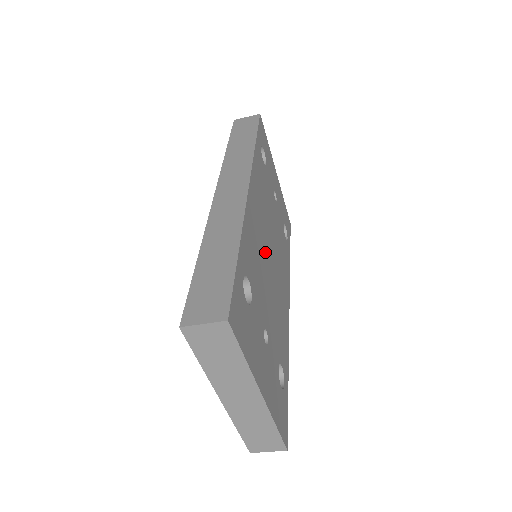
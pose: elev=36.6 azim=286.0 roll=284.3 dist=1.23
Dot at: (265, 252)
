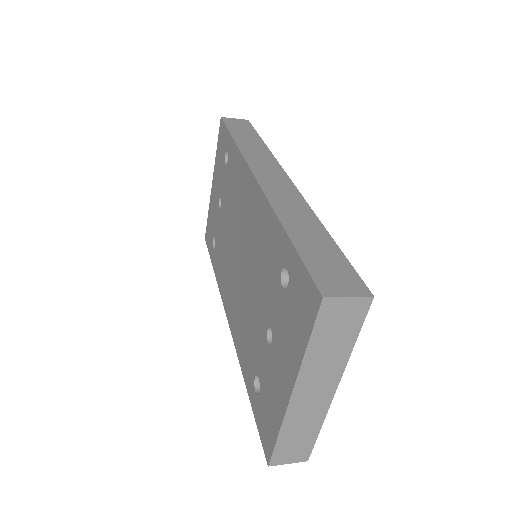
Dot at: occluded
